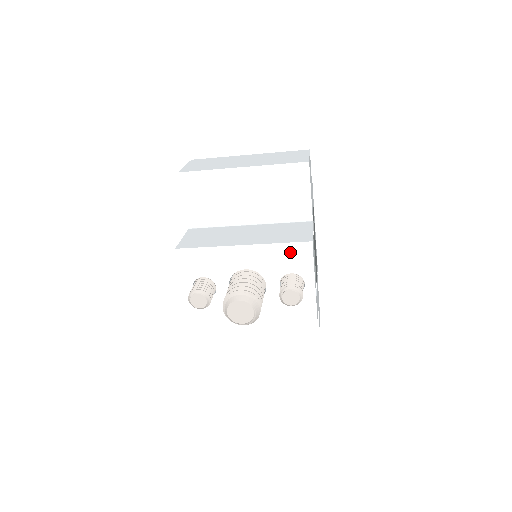
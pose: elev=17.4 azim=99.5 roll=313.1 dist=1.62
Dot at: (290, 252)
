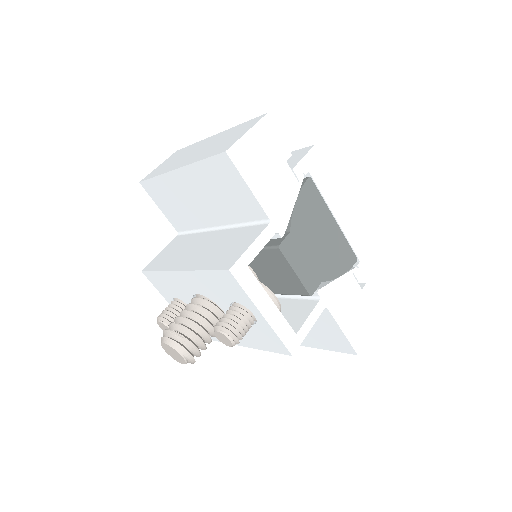
Dot at: (218, 280)
